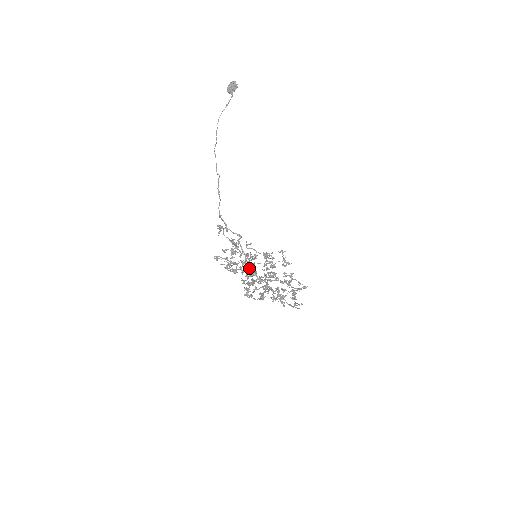
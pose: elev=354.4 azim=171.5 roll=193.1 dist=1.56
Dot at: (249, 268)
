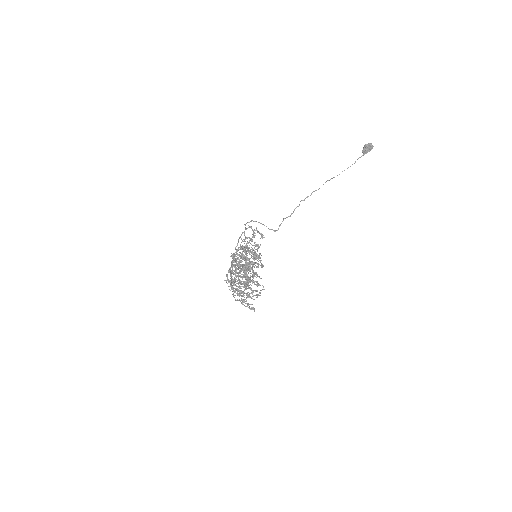
Dot at: occluded
